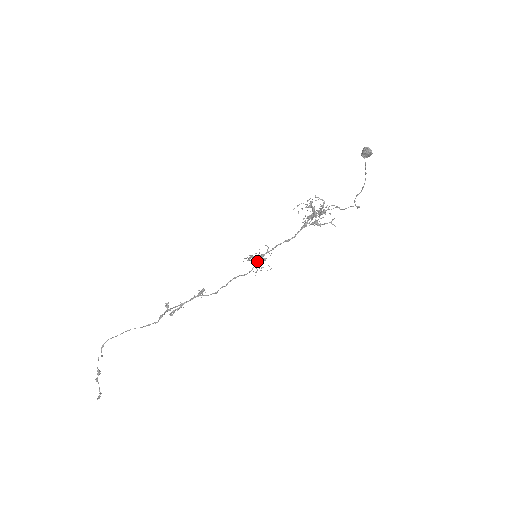
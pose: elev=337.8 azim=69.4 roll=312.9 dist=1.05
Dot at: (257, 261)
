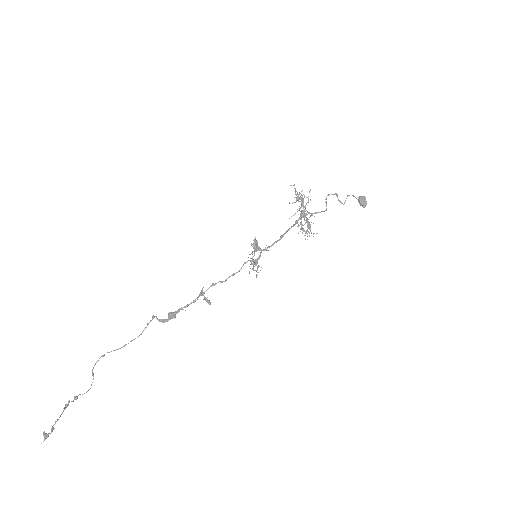
Dot at: (256, 259)
